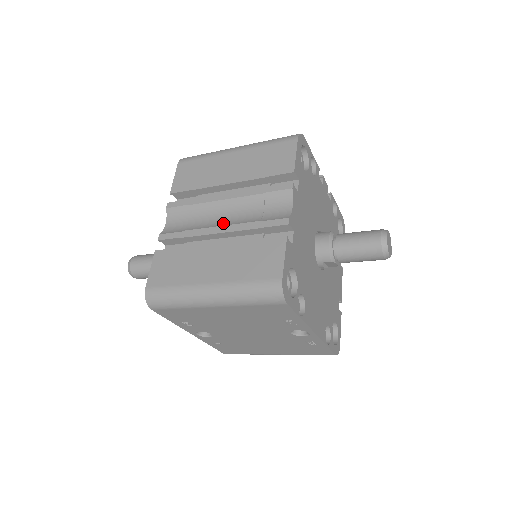
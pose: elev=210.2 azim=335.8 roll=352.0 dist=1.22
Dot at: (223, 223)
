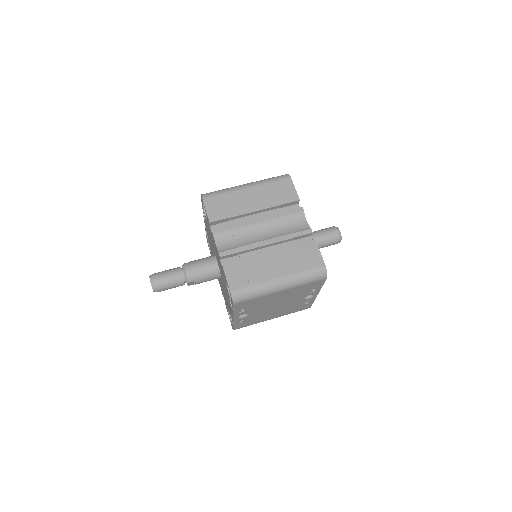
Dot at: (266, 238)
